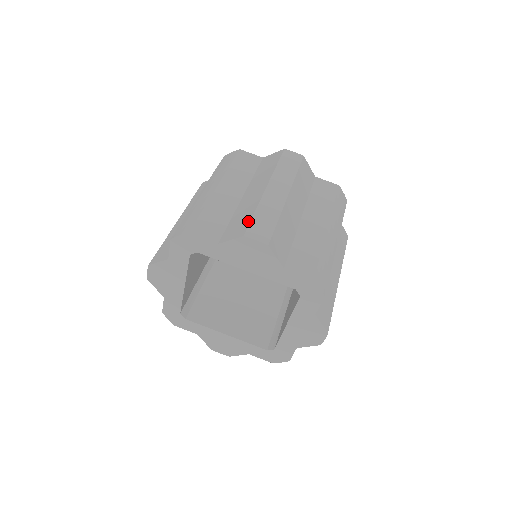
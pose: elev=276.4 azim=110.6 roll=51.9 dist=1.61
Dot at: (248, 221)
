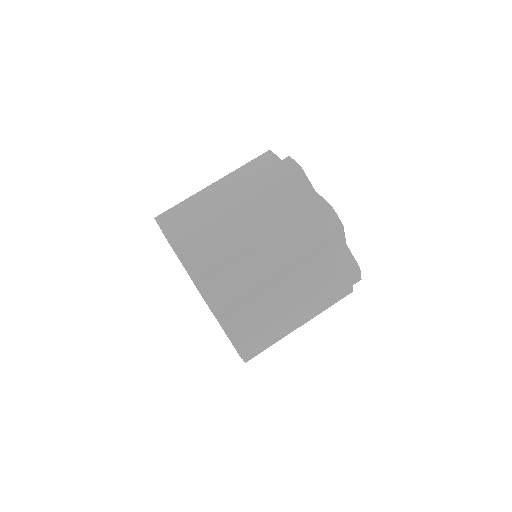
Dot at: (181, 220)
